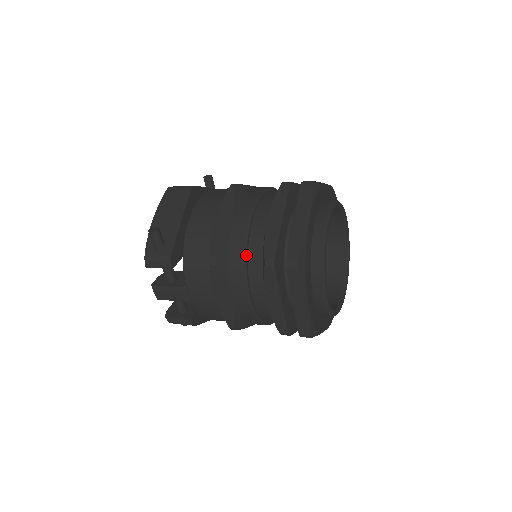
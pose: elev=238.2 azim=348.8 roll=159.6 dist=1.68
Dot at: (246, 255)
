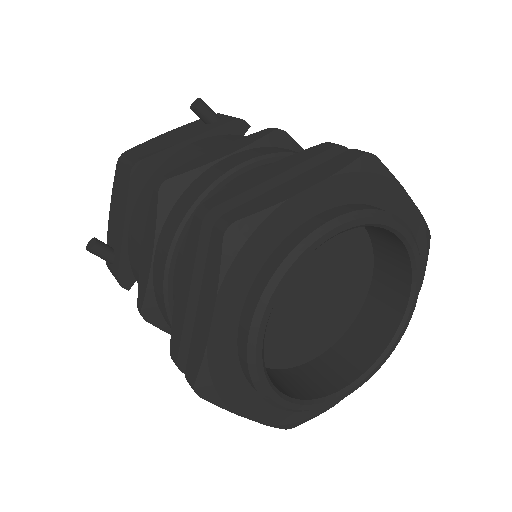
Dot at: occluded
